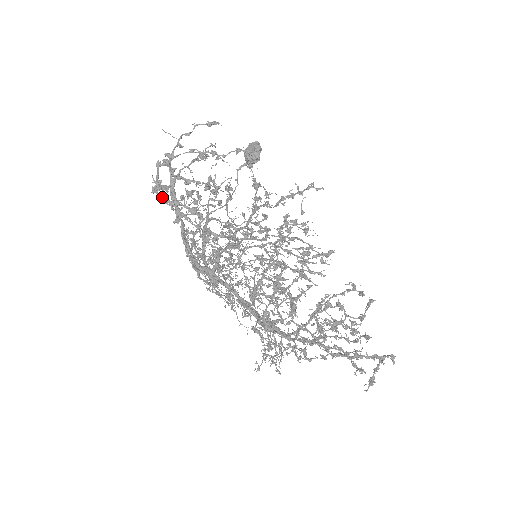
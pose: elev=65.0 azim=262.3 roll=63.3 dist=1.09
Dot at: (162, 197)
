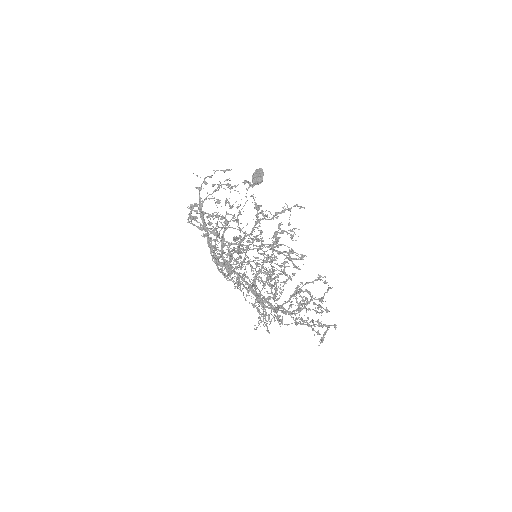
Dot at: (194, 224)
